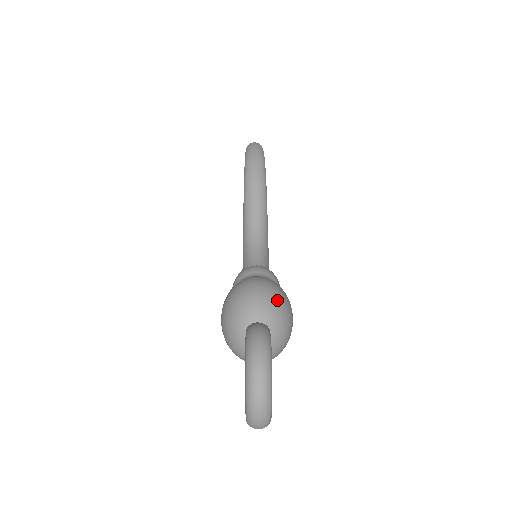
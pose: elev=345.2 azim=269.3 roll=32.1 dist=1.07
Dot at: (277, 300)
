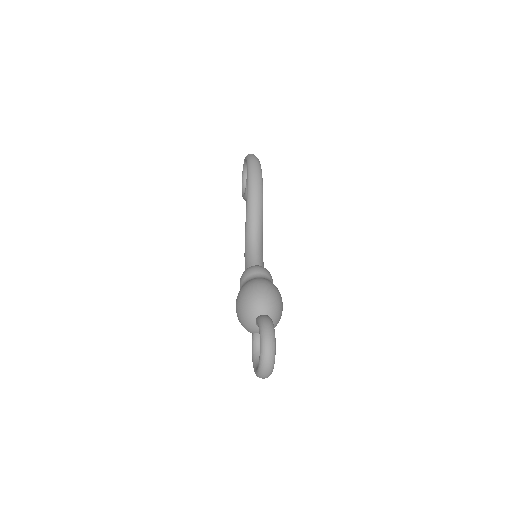
Dot at: (276, 299)
